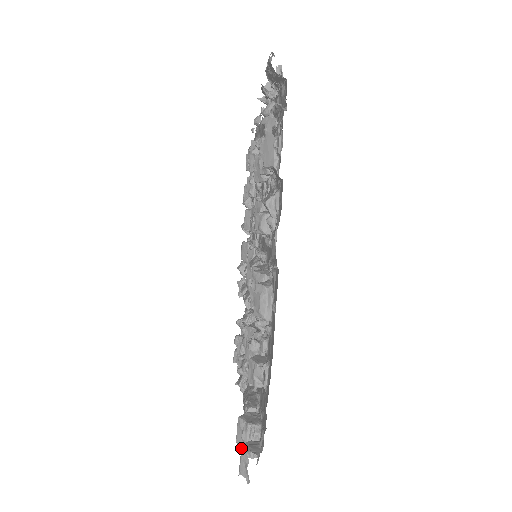
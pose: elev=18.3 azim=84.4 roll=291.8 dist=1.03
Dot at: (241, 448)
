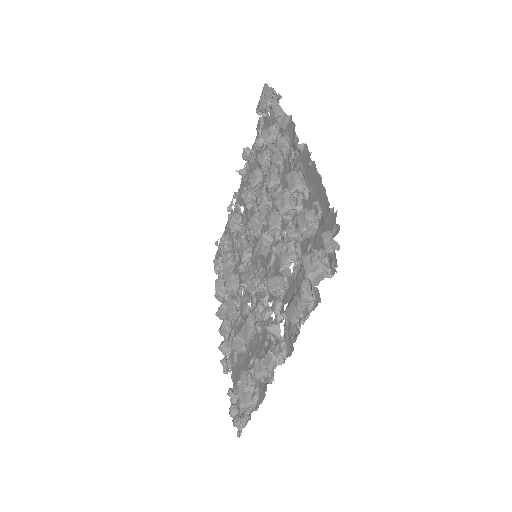
Dot at: (320, 234)
